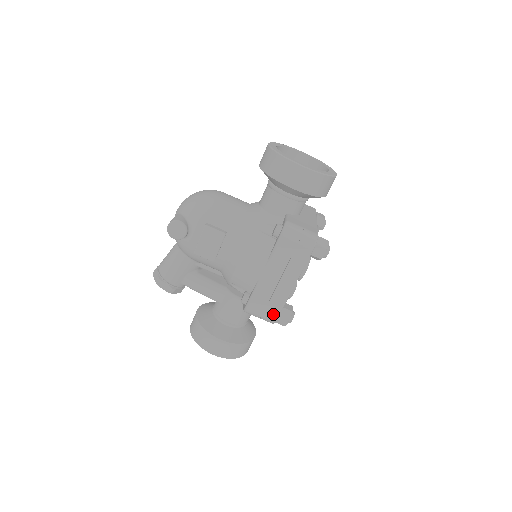
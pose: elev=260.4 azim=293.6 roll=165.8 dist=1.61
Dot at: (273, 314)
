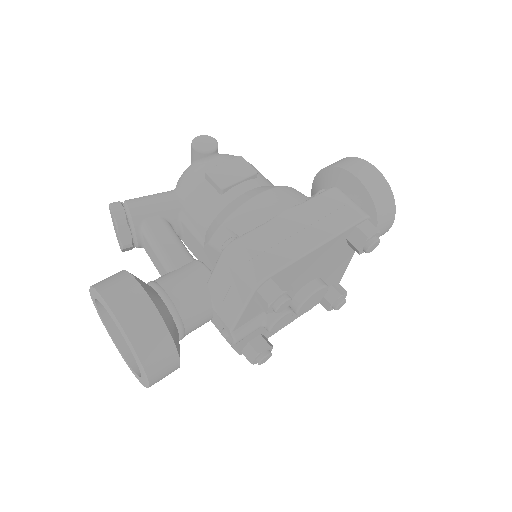
Dot at: (267, 266)
